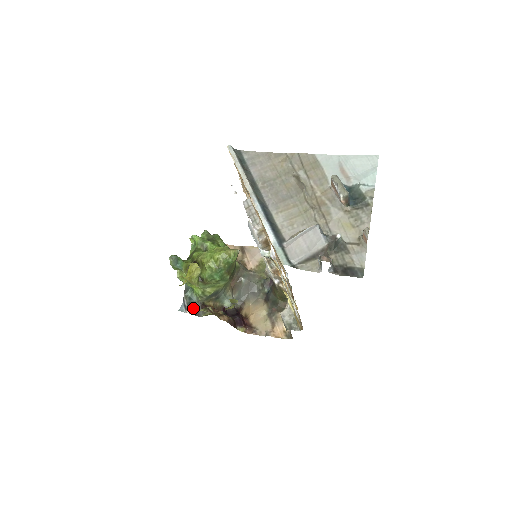
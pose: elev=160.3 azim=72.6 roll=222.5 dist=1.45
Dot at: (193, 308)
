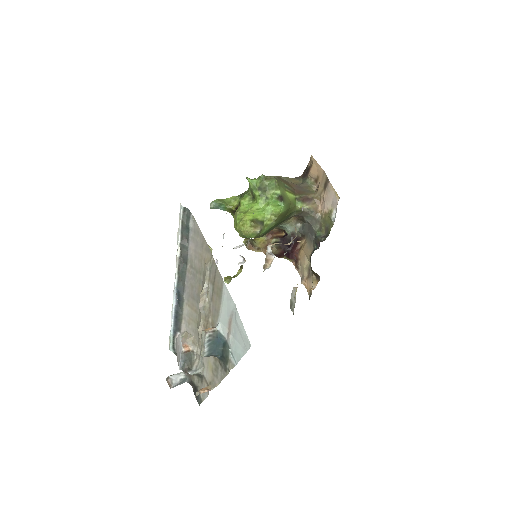
Dot at: occluded
